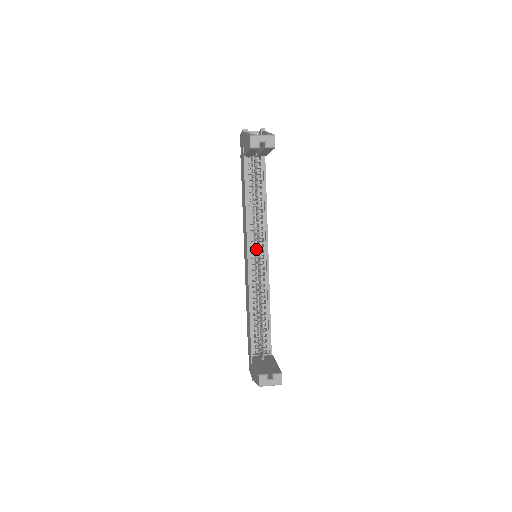
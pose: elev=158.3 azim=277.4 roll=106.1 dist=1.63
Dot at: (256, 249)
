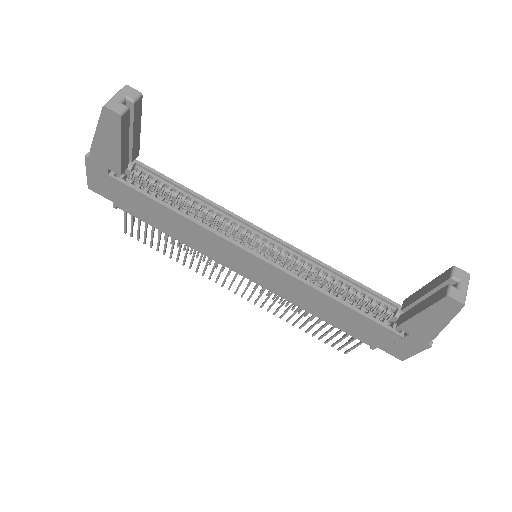
Dot at: occluded
